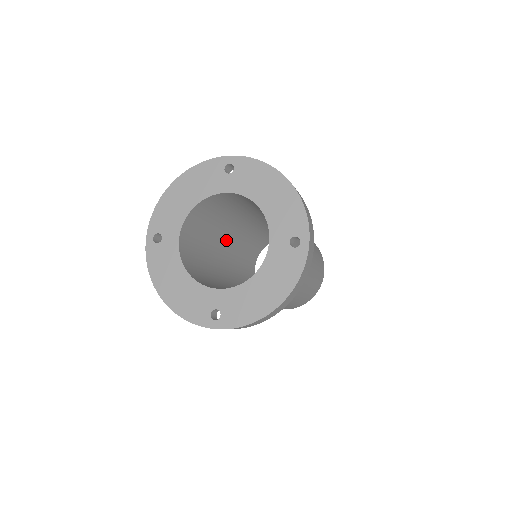
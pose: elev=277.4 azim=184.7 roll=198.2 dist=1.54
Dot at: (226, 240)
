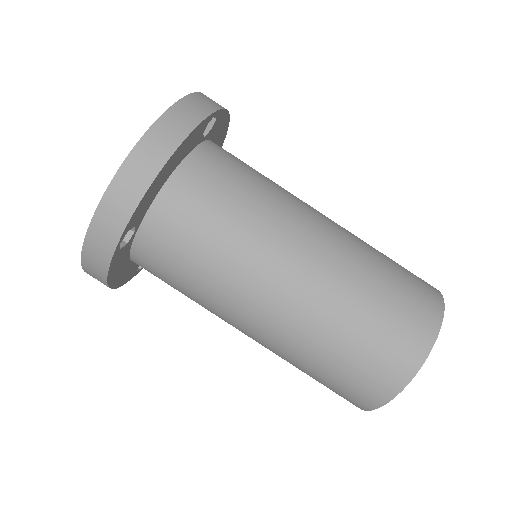
Dot at: occluded
